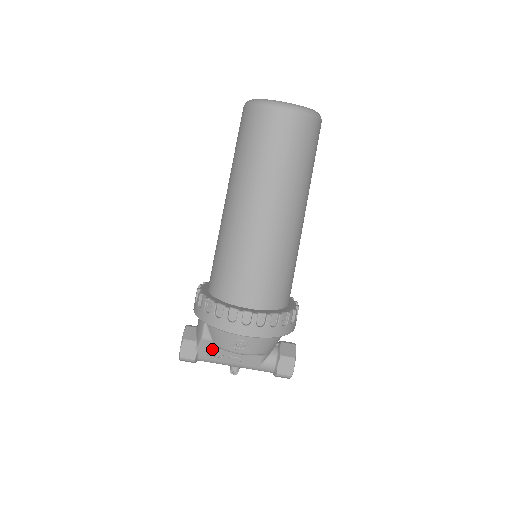
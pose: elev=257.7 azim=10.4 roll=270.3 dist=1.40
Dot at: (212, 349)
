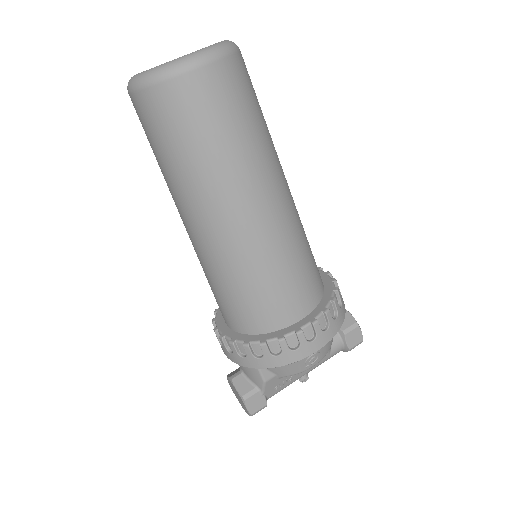
Dot at: (278, 381)
